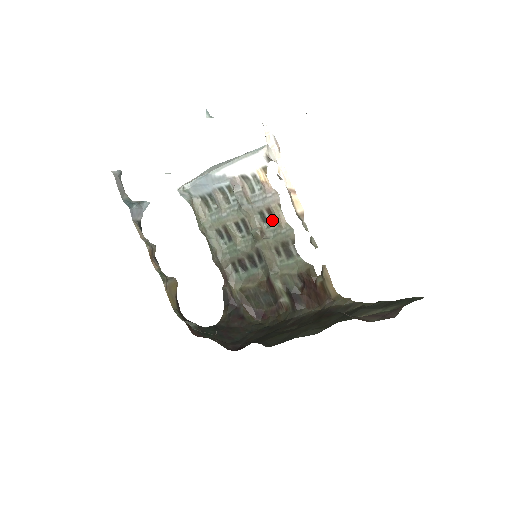
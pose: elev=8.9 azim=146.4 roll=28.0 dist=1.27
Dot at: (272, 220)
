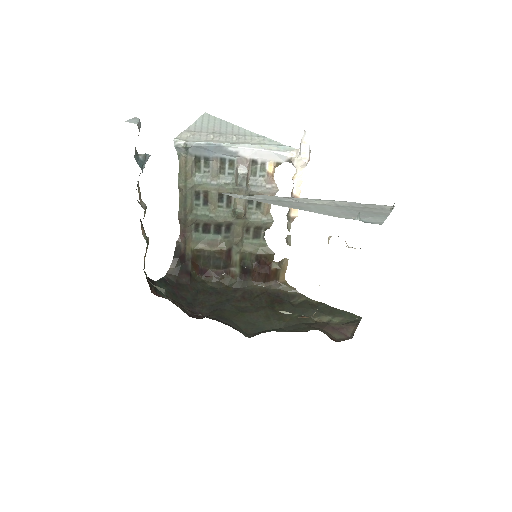
Dot at: (257, 205)
